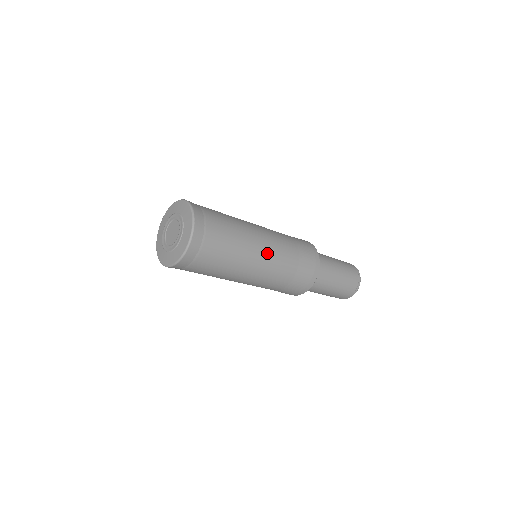
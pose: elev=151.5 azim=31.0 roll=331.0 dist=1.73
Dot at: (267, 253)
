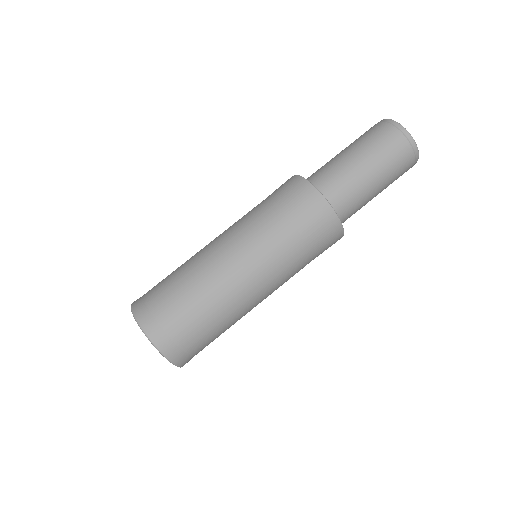
Dot at: (258, 280)
